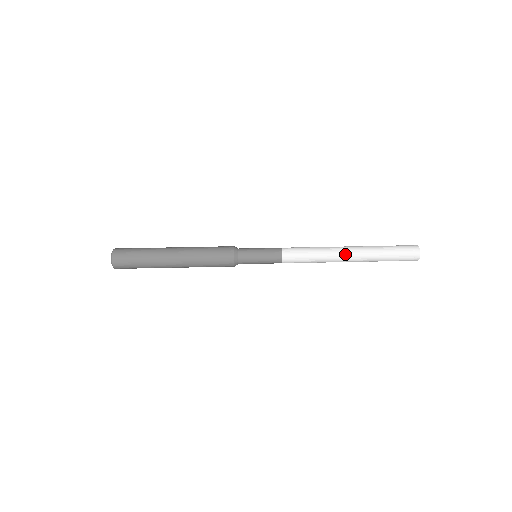
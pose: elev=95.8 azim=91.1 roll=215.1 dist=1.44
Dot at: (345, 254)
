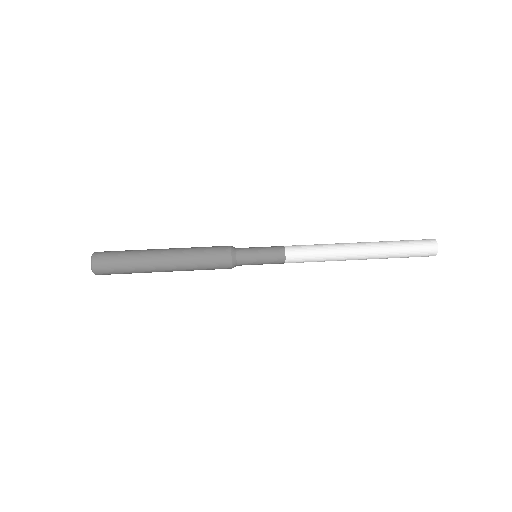
Dot at: (354, 244)
